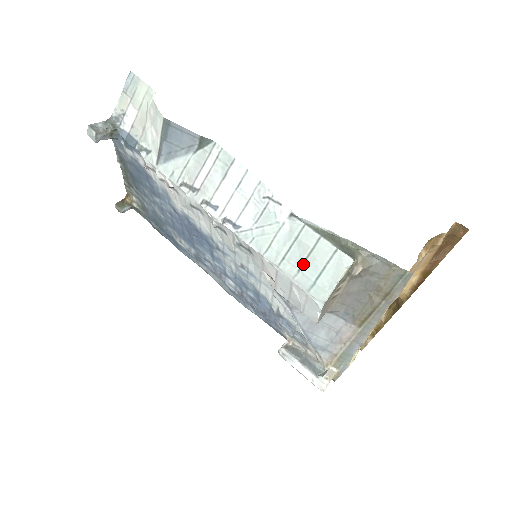
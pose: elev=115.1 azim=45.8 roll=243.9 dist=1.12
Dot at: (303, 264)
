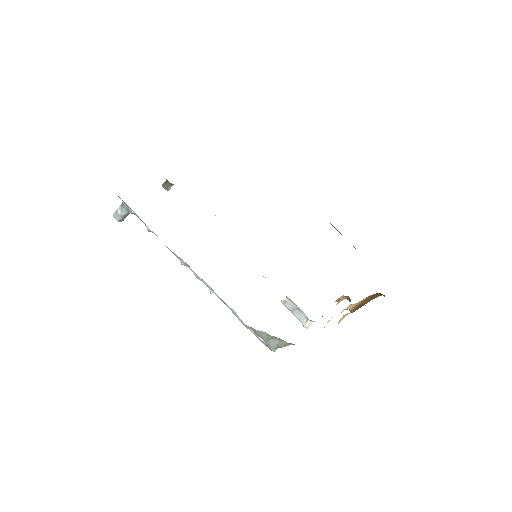
Dot at: occluded
